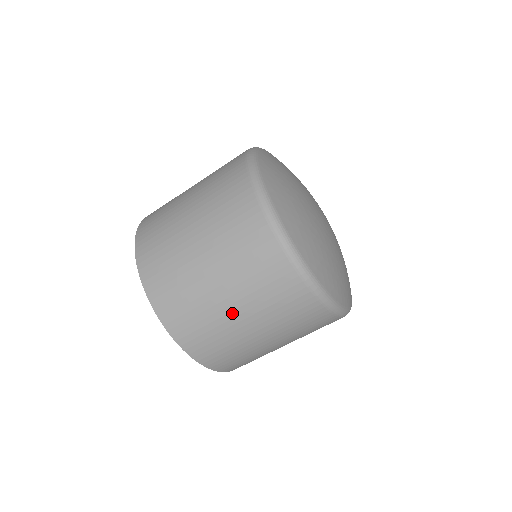
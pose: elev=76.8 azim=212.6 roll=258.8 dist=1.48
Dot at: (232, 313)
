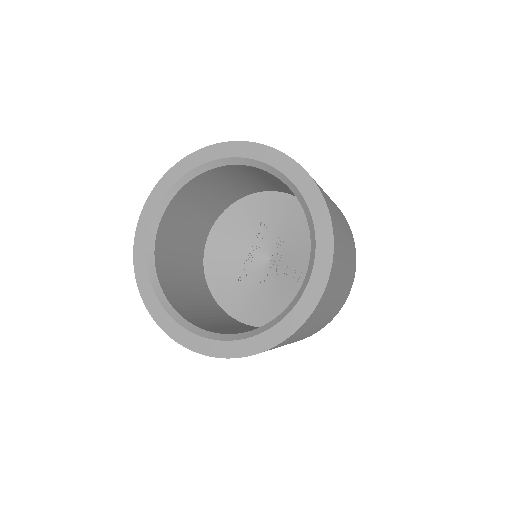
Dot at: occluded
